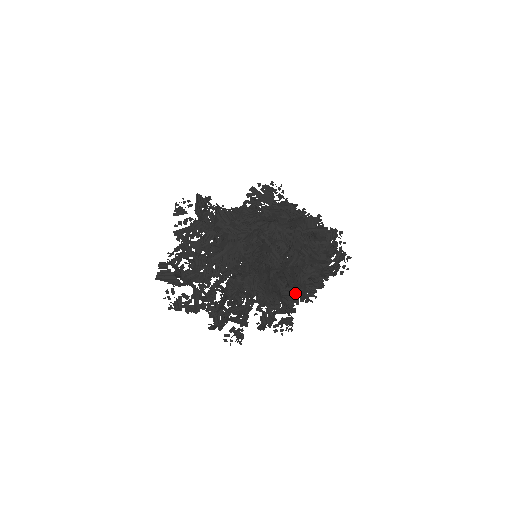
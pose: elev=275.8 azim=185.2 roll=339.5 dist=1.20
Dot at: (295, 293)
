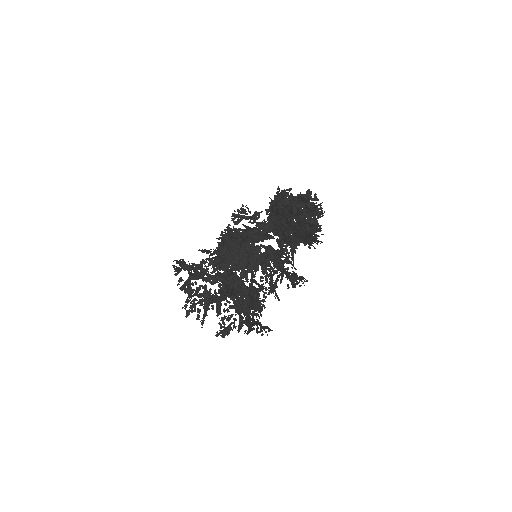
Dot at: occluded
